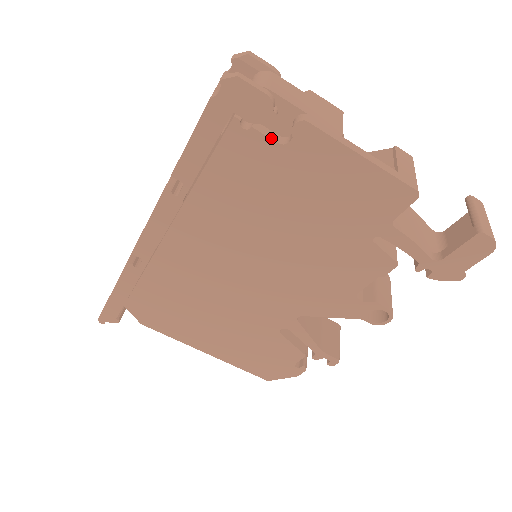
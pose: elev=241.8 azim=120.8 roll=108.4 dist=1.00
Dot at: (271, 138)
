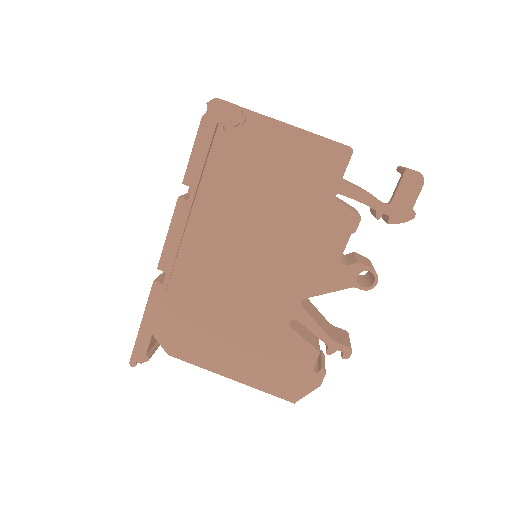
Dot at: (244, 134)
